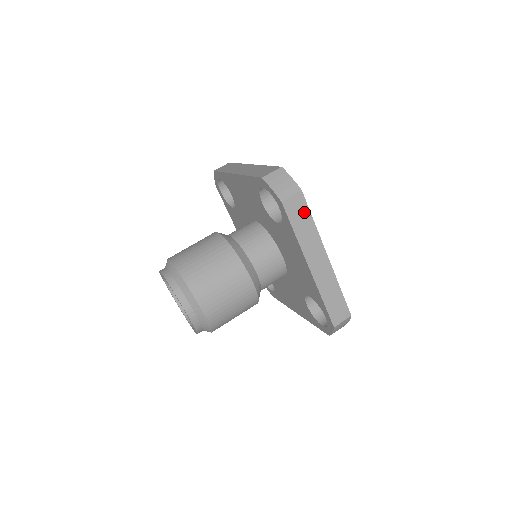
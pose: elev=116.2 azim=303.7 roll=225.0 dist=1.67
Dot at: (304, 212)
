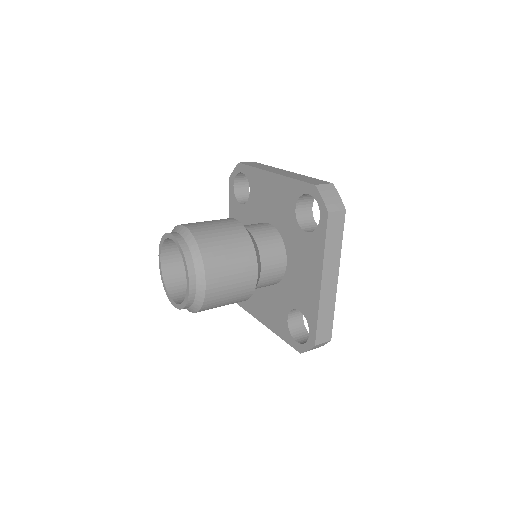
Dot at: occluded
